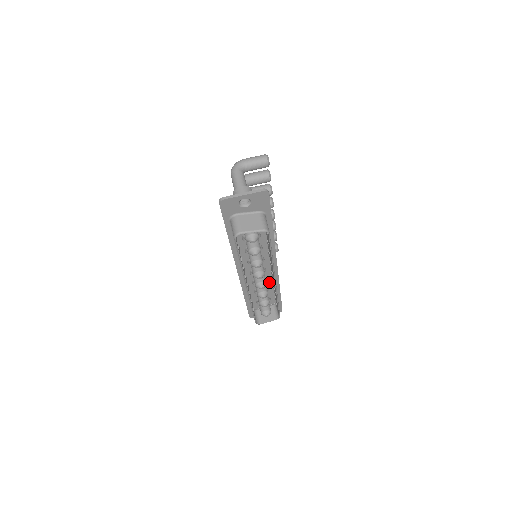
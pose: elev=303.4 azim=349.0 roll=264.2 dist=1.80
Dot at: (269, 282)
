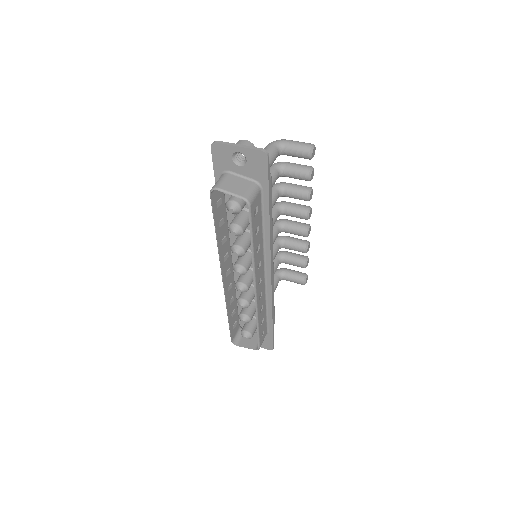
Dot at: occluded
